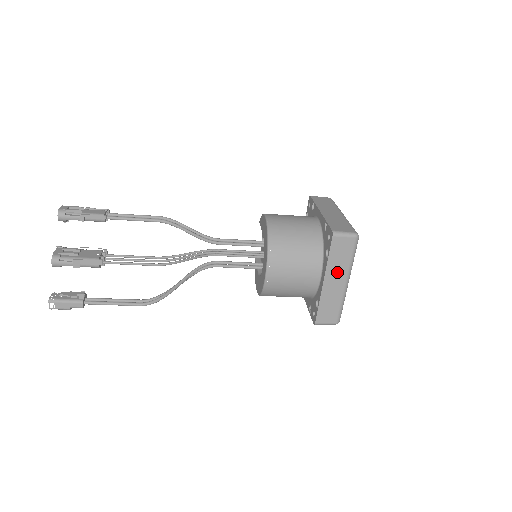
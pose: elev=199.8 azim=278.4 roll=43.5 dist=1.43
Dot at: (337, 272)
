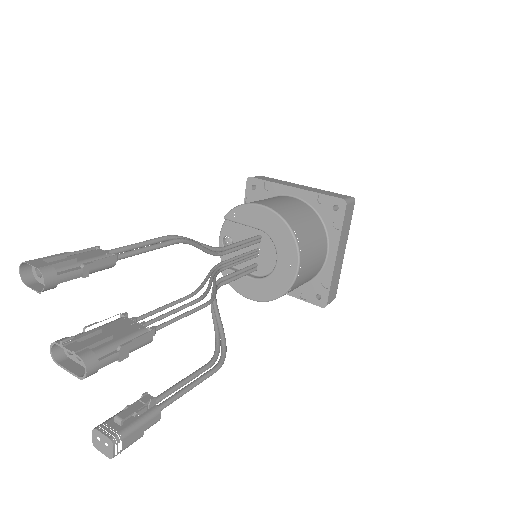
Dot at: (343, 242)
